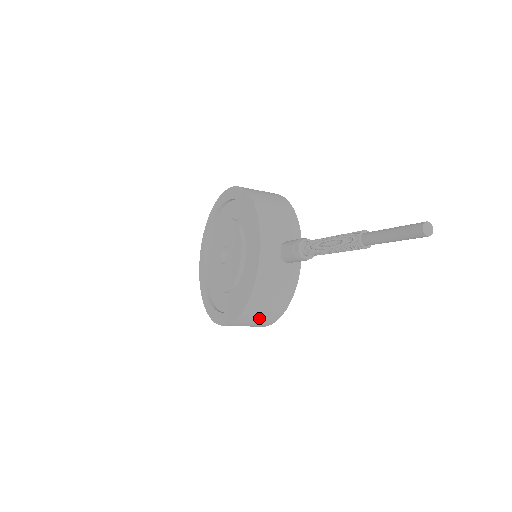
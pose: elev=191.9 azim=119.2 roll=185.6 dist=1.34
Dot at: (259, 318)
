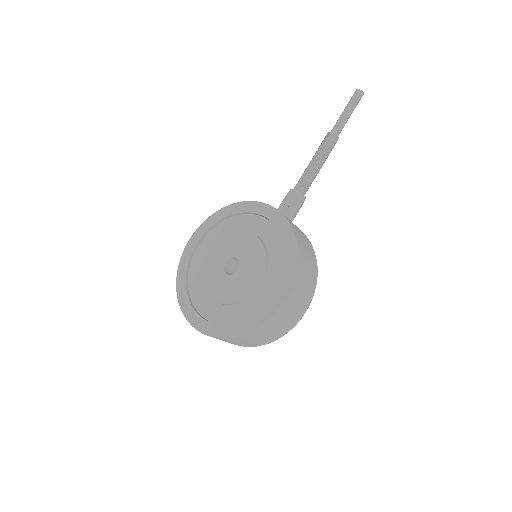
Dot at: (308, 269)
